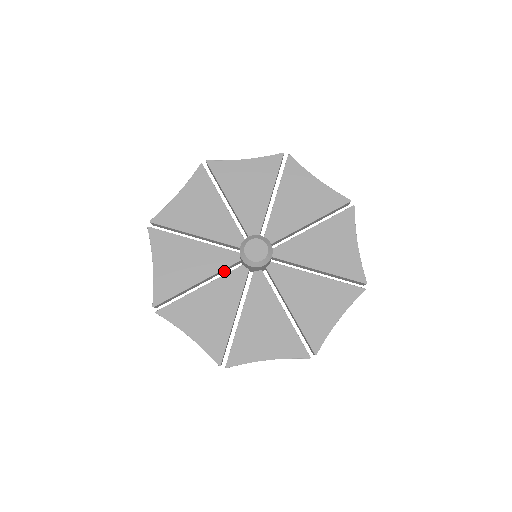
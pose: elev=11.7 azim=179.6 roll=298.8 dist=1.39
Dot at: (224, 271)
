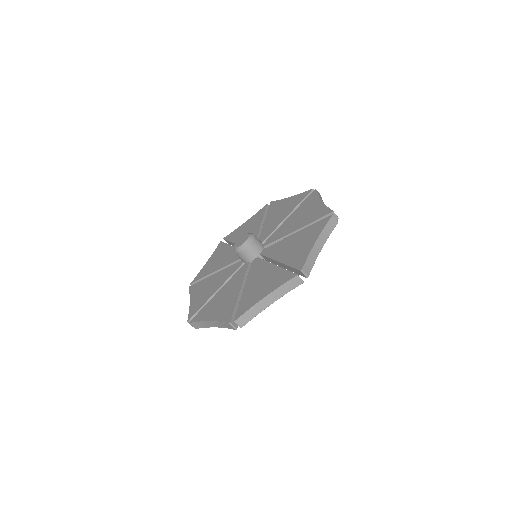
Dot at: occluded
